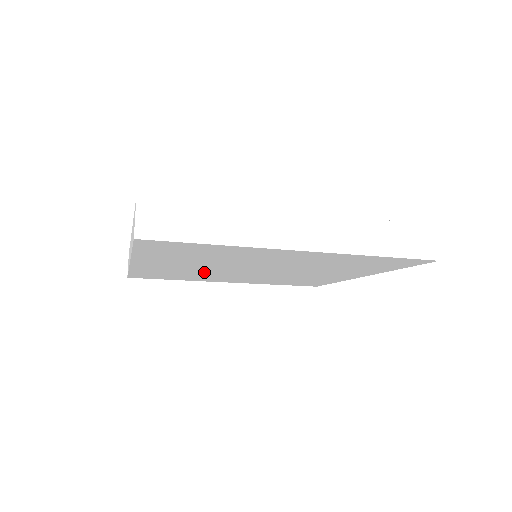
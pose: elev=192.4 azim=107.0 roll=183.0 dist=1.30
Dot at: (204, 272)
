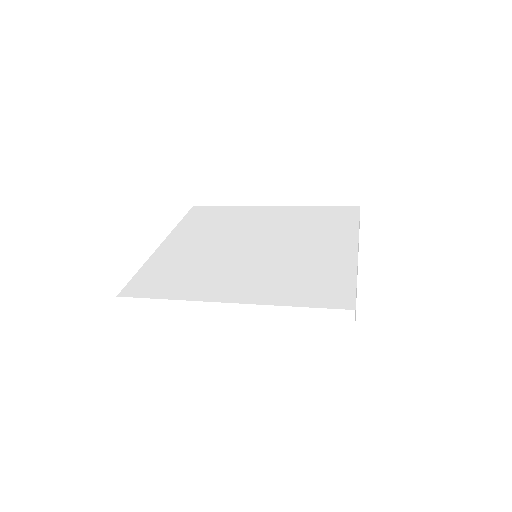
Dot at: occluded
